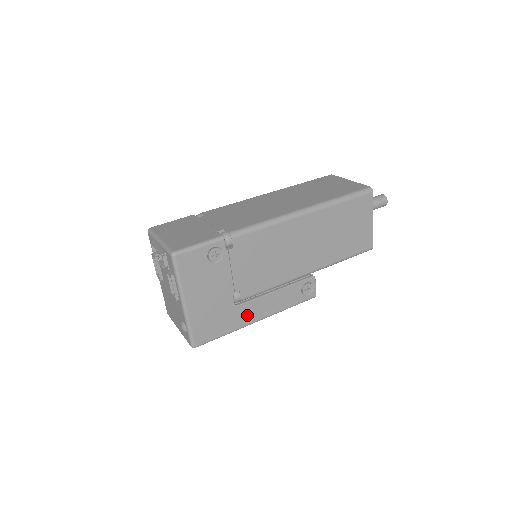
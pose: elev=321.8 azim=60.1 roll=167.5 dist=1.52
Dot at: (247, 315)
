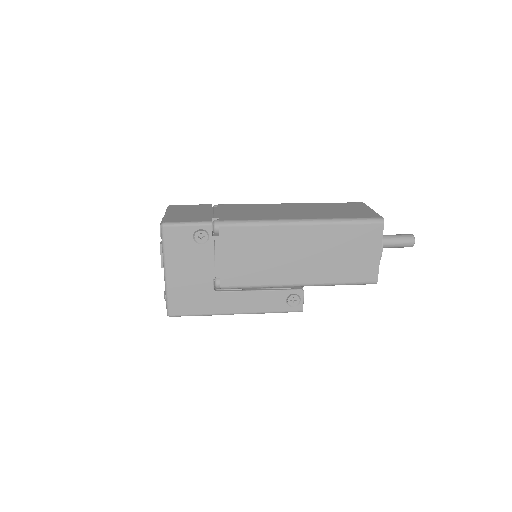
Dot at: (225, 304)
